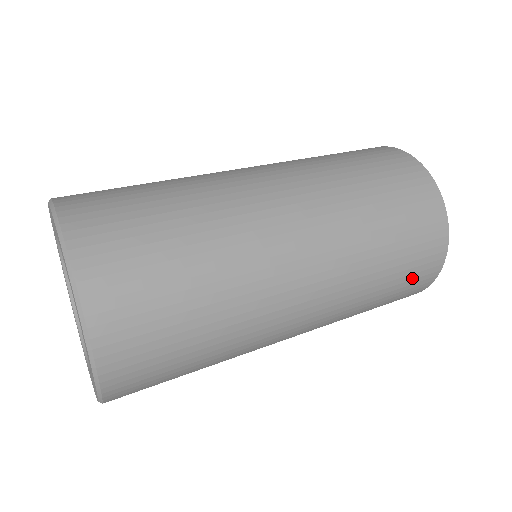
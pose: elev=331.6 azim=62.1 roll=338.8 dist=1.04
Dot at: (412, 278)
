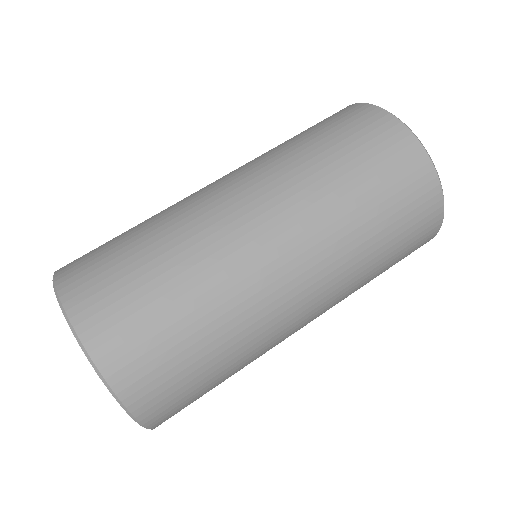
Dot at: occluded
